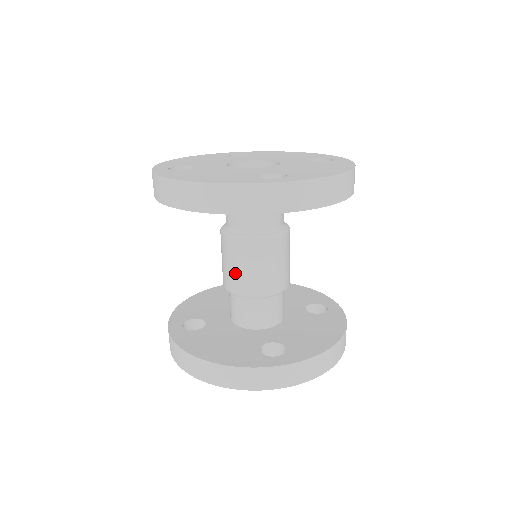
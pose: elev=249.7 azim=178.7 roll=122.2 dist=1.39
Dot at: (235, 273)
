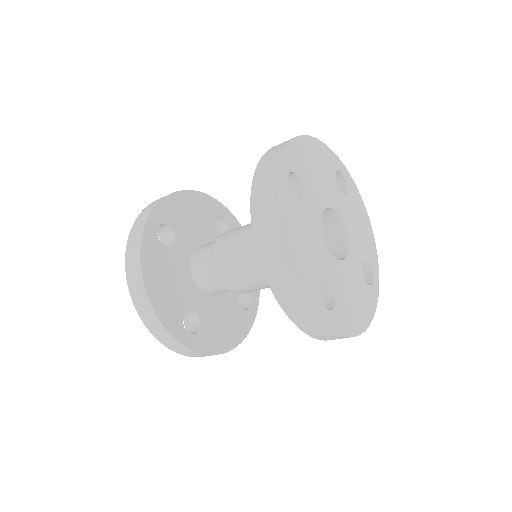
Dot at: occluded
